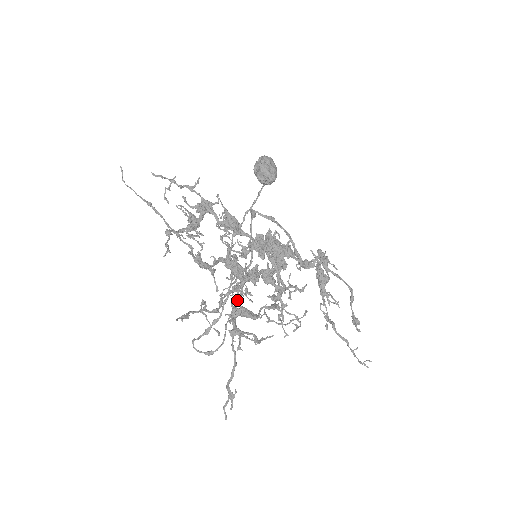
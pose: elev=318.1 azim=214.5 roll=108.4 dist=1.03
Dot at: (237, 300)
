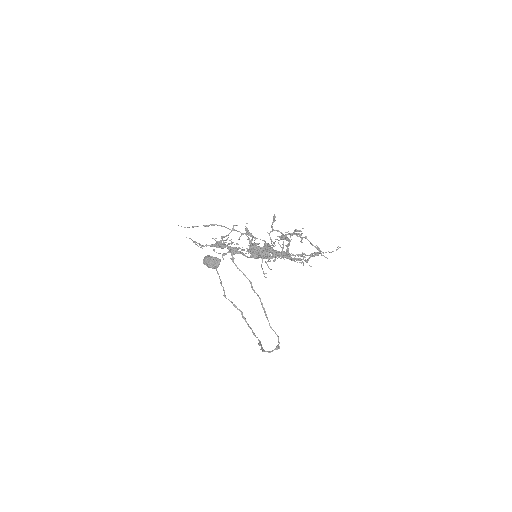
Dot at: (278, 230)
